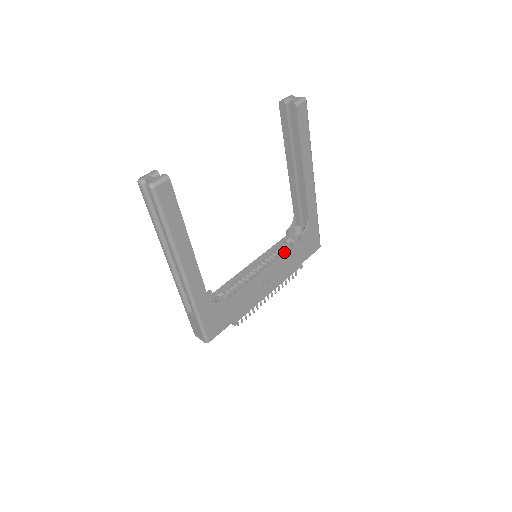
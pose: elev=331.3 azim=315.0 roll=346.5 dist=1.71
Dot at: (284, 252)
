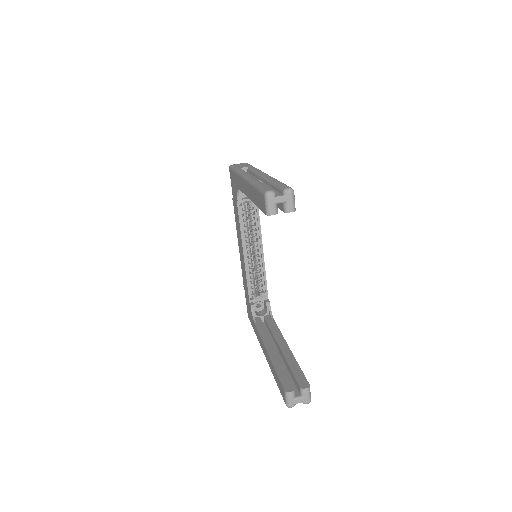
Dot at: (253, 218)
